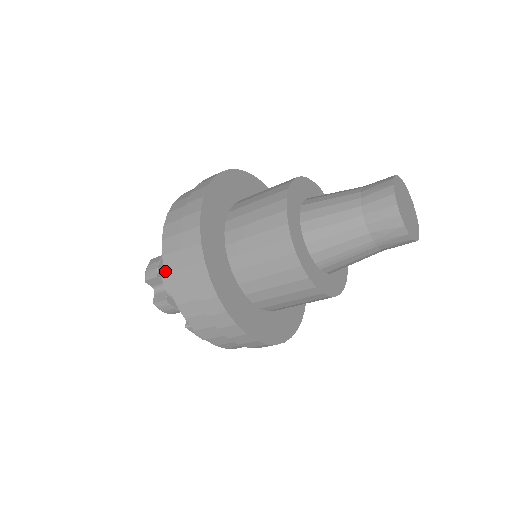
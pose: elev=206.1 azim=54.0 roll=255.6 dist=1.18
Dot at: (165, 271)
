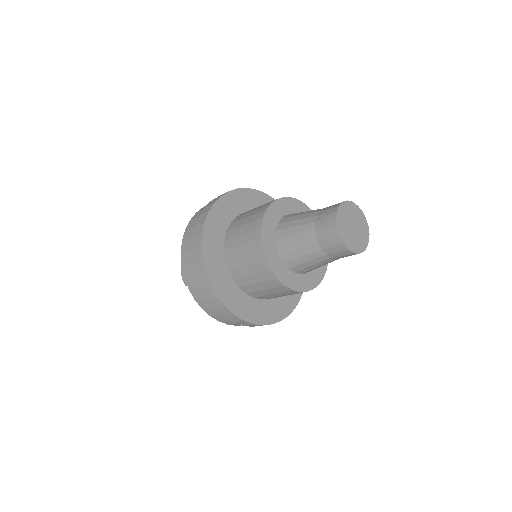
Dot at: occluded
